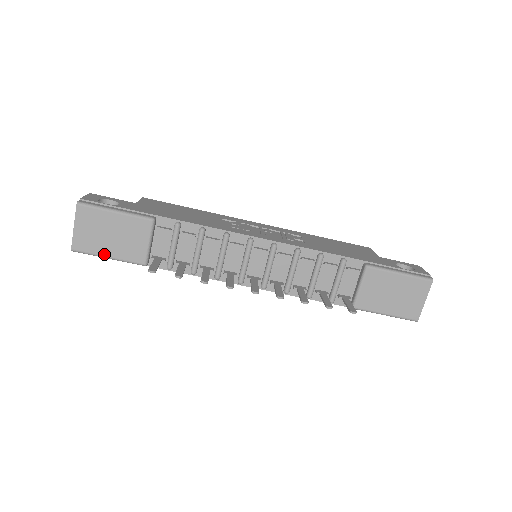
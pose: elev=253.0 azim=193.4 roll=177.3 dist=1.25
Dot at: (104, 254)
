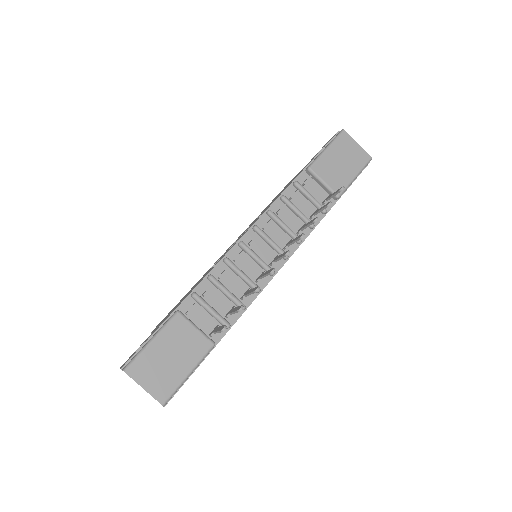
Dot at: (184, 376)
